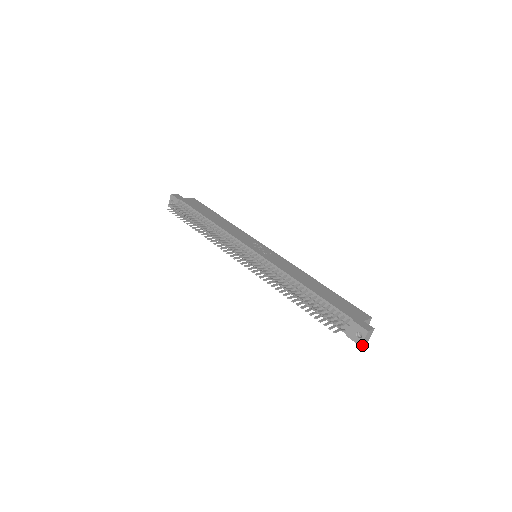
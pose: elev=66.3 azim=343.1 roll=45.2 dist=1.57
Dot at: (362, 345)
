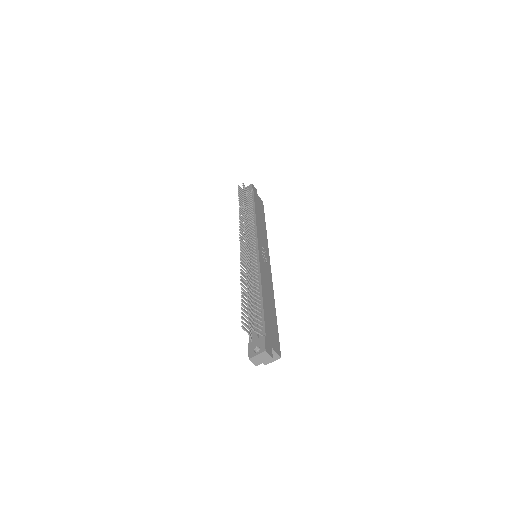
Dot at: (251, 359)
